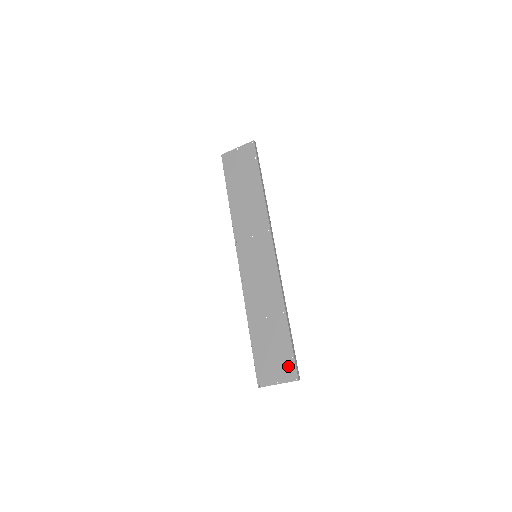
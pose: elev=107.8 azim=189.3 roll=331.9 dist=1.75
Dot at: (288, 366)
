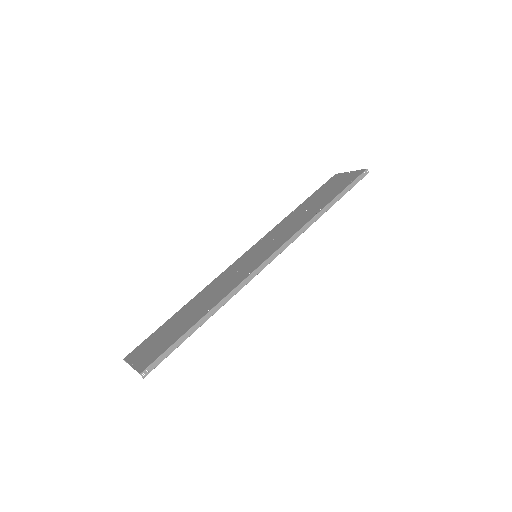
Dot at: (153, 356)
